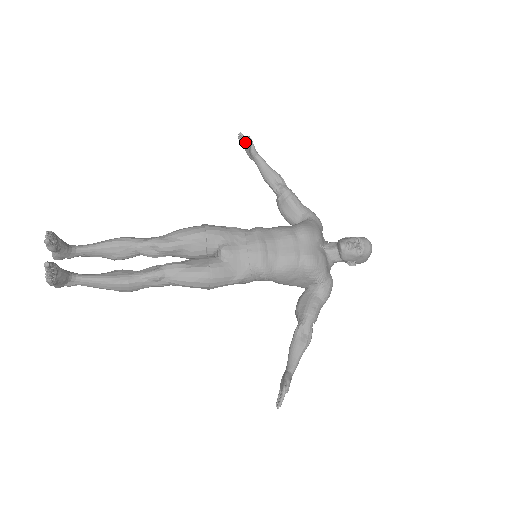
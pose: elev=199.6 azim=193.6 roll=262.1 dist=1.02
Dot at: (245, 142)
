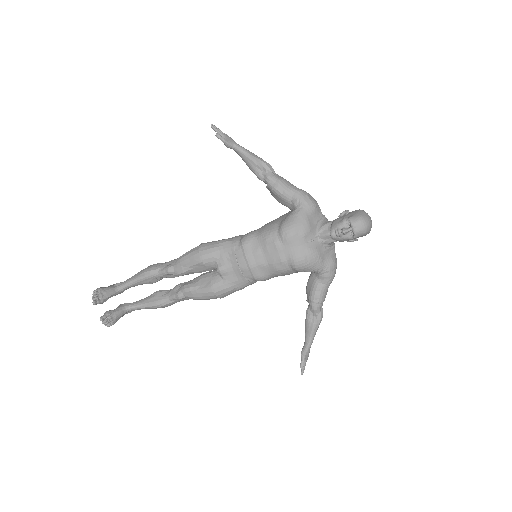
Dot at: occluded
